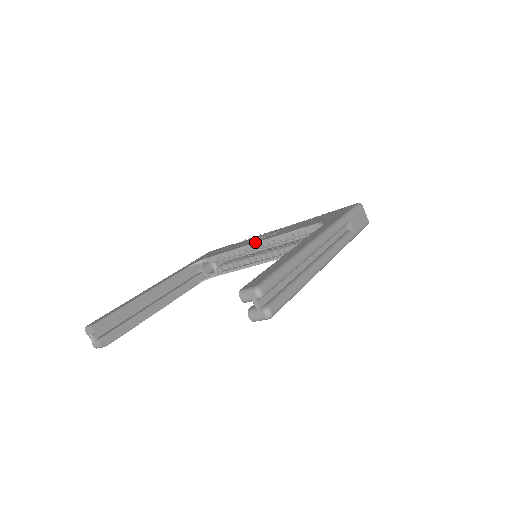
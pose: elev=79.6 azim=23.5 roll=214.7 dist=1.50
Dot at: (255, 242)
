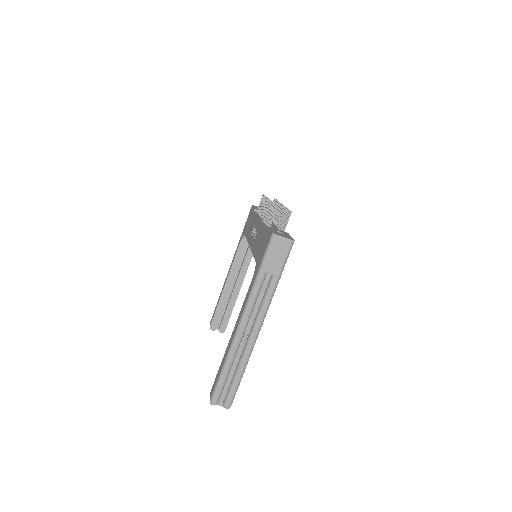
Dot at: (249, 245)
